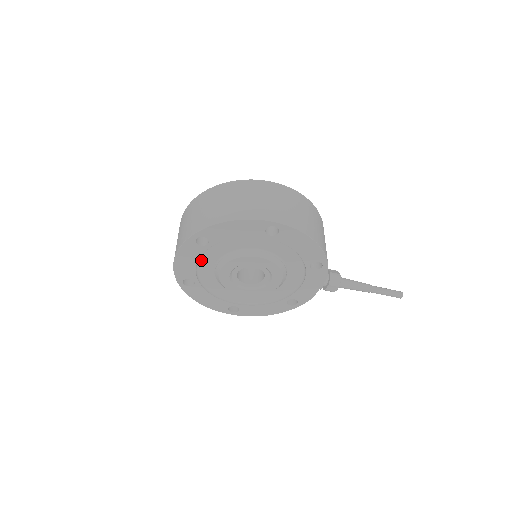
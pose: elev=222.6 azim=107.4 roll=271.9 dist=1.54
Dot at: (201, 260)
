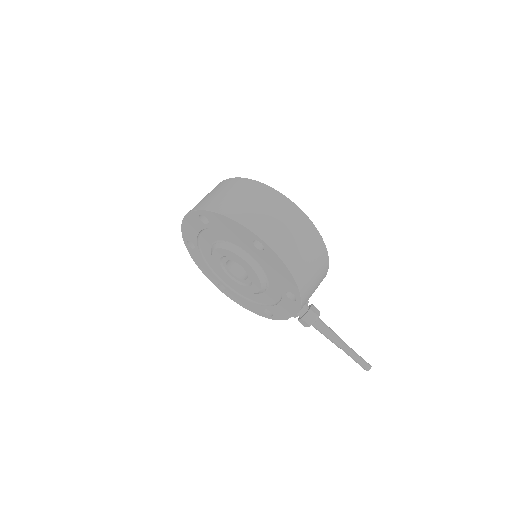
Dot at: (203, 233)
